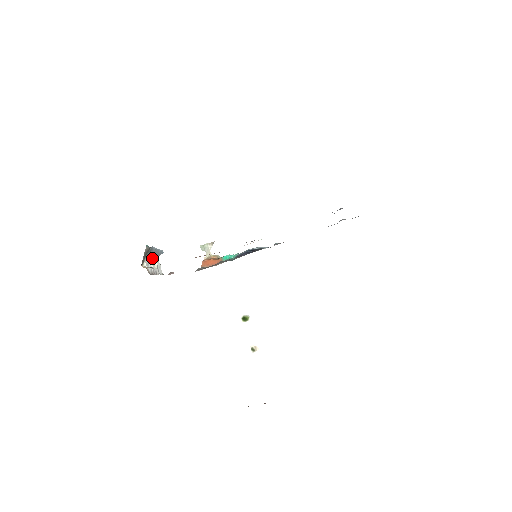
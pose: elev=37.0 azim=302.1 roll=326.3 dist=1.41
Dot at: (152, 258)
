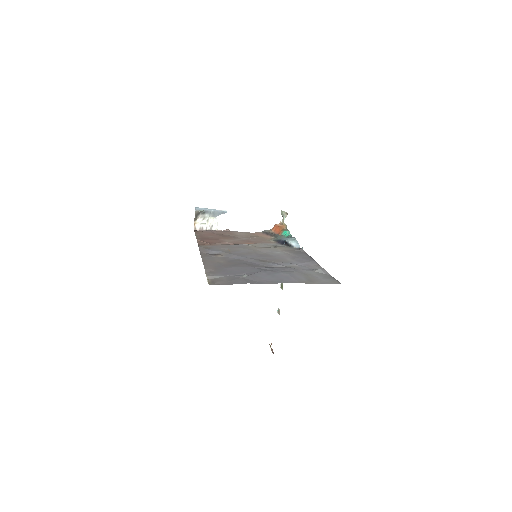
Dot at: (208, 217)
